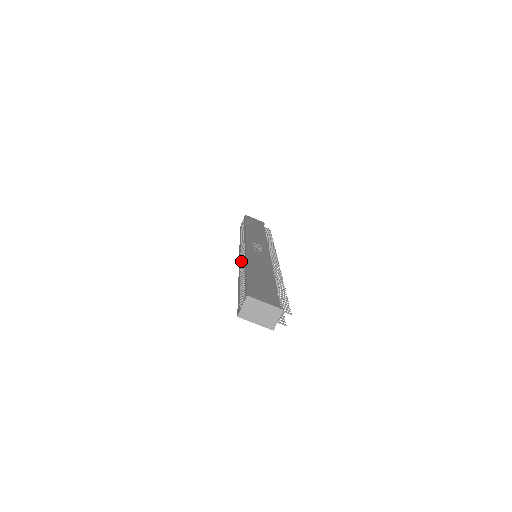
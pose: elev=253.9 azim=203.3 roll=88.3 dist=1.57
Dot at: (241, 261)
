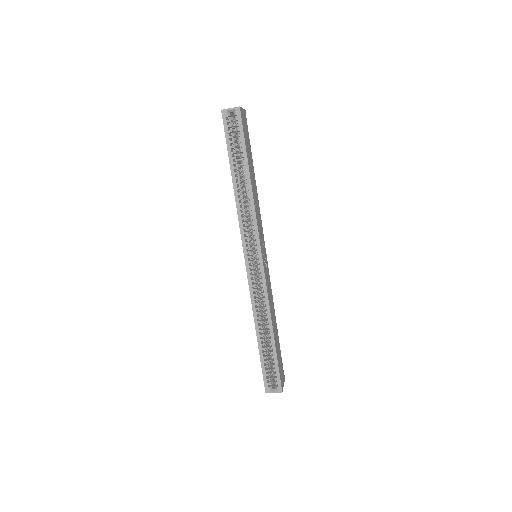
Dot at: (254, 286)
